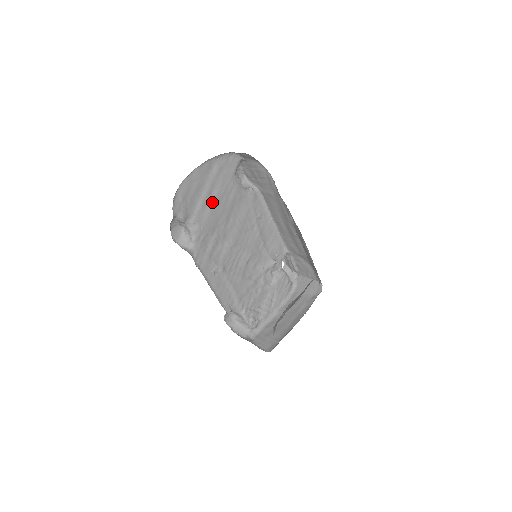
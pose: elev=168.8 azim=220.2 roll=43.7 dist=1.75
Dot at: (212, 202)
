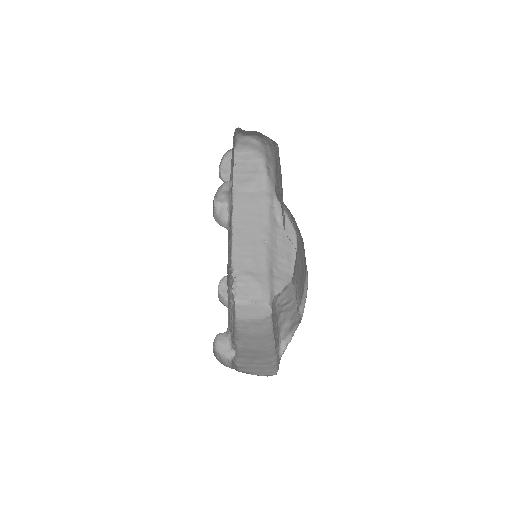
Dot at: occluded
